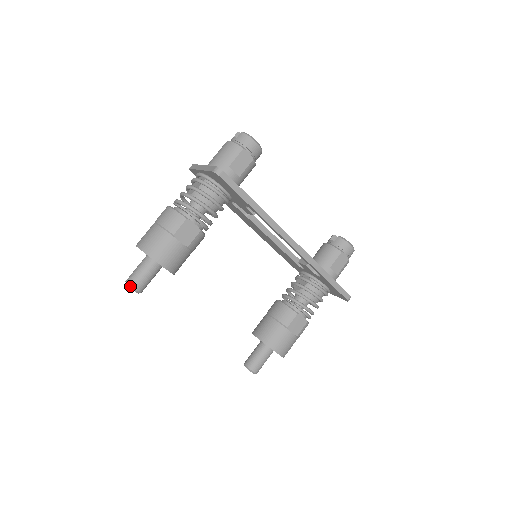
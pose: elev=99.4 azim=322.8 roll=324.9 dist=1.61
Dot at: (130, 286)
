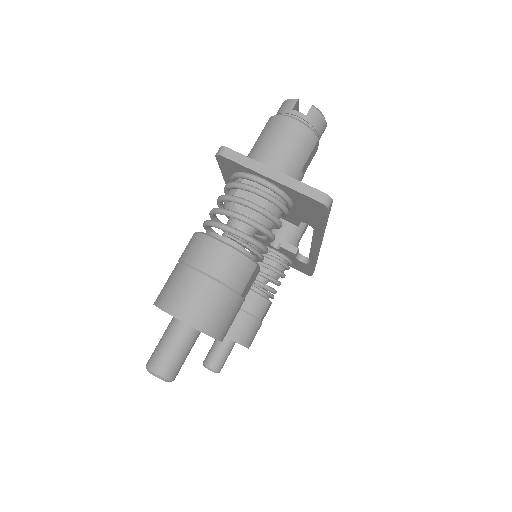
Dot at: (167, 380)
